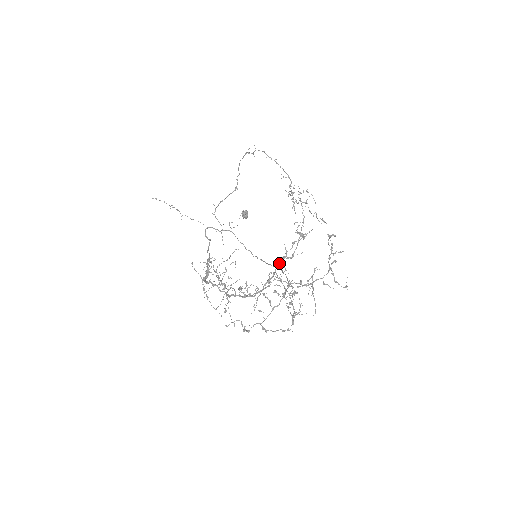
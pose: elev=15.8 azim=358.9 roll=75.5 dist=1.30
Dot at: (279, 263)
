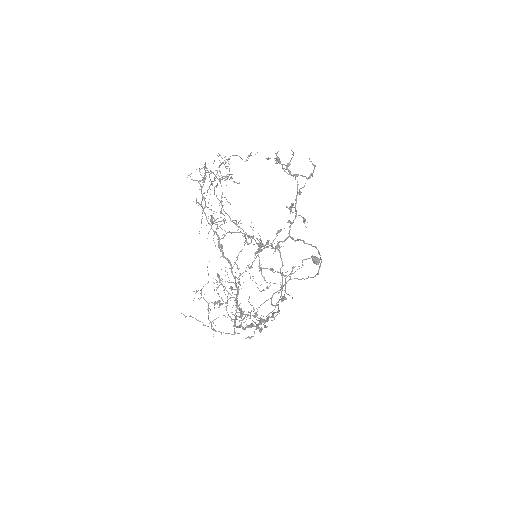
Dot at: occluded
